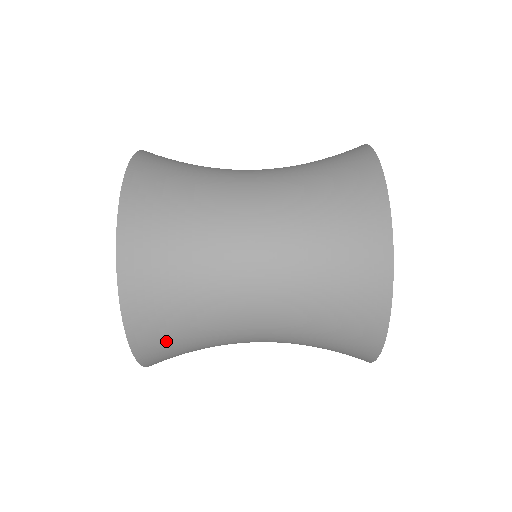
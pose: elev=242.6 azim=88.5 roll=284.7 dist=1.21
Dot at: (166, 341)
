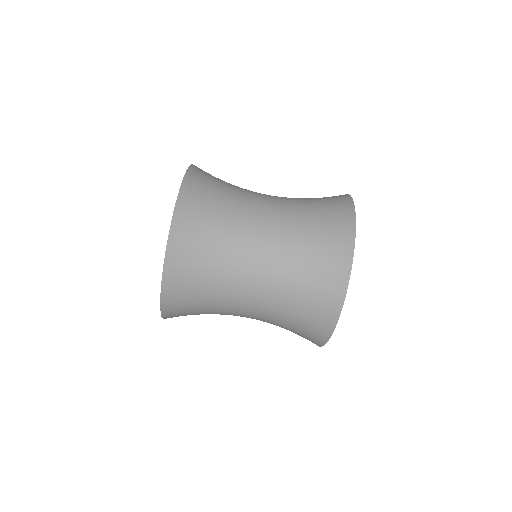
Dot at: (185, 312)
